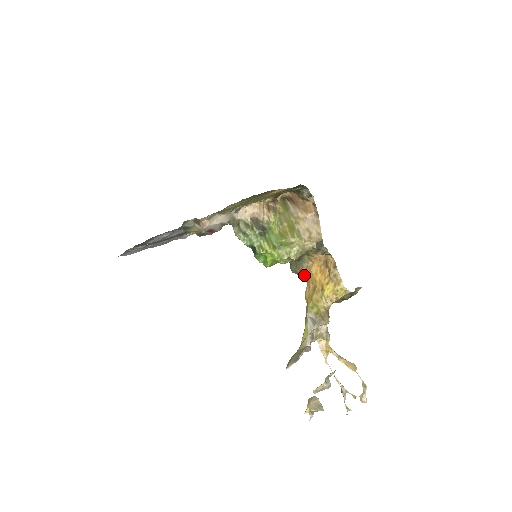
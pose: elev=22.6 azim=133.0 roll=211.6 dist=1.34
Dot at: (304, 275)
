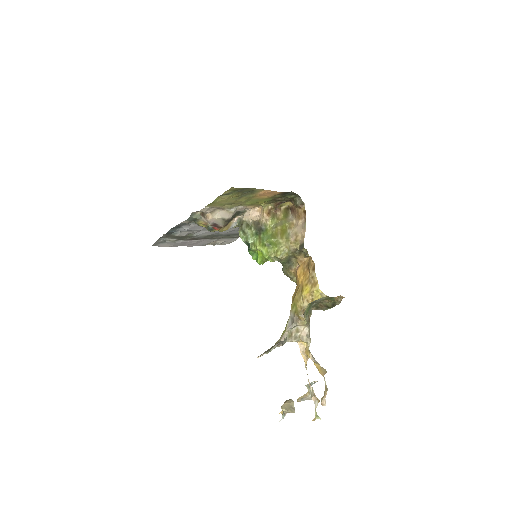
Dot at: (295, 279)
